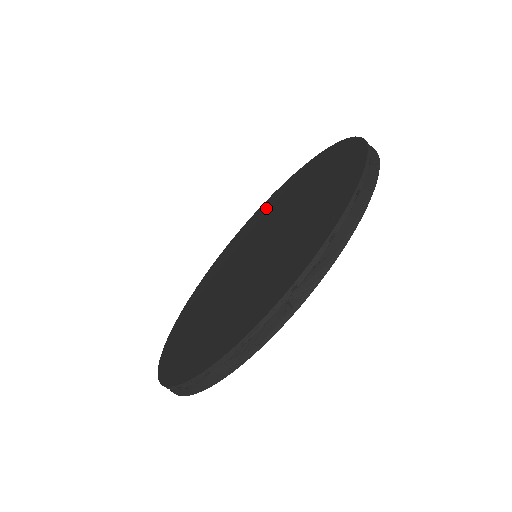
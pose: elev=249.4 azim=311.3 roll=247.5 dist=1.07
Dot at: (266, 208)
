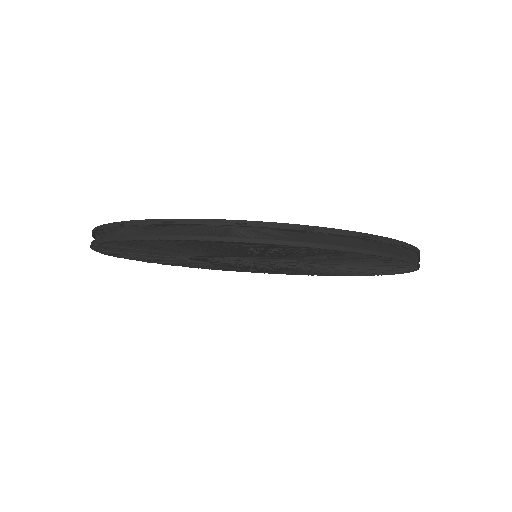
Dot at: occluded
